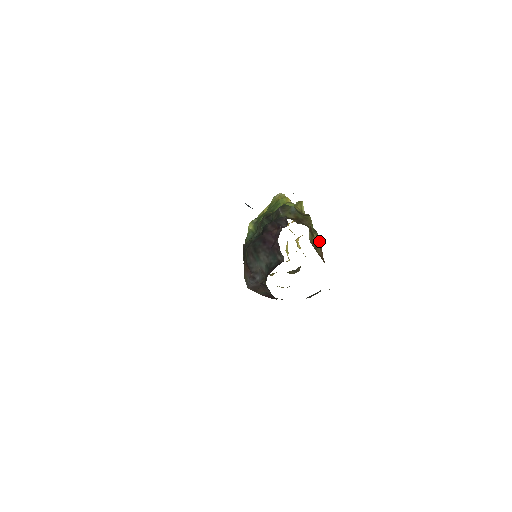
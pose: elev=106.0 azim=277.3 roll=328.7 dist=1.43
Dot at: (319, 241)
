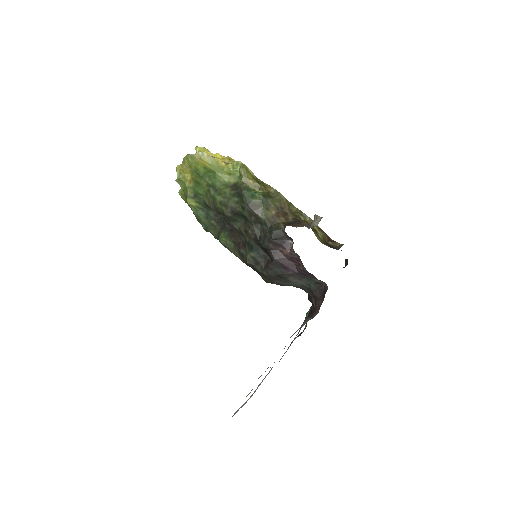
Dot at: occluded
